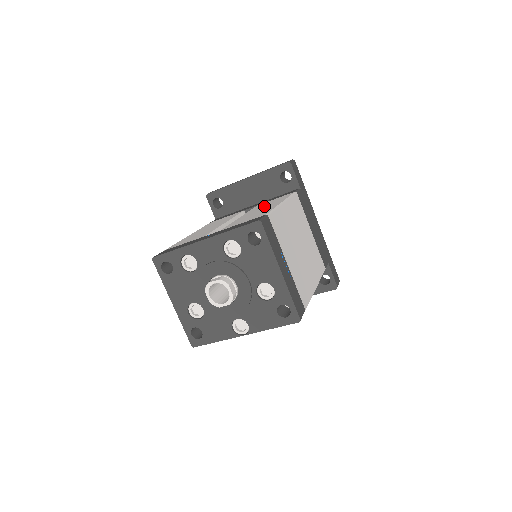
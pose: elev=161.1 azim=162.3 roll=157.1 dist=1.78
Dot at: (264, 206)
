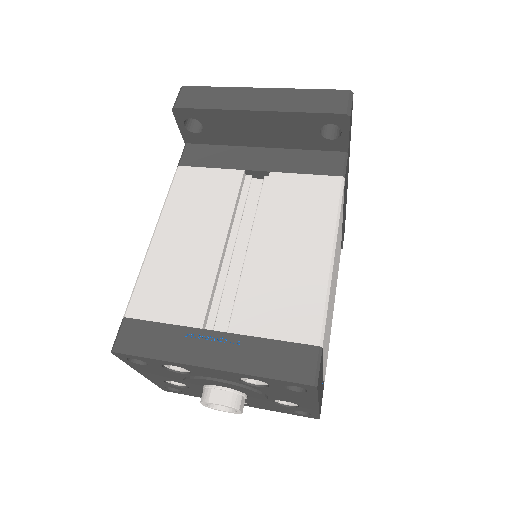
Dot at: (293, 225)
